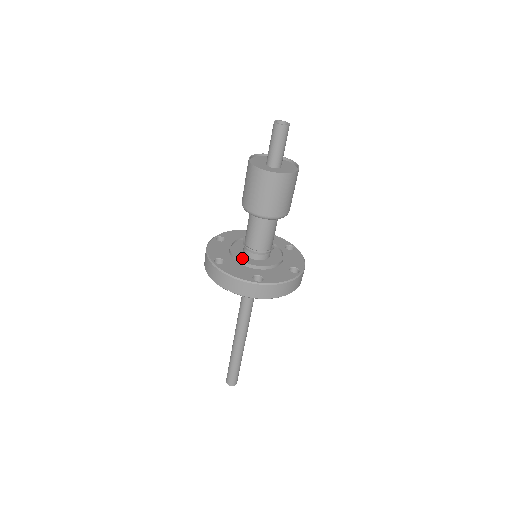
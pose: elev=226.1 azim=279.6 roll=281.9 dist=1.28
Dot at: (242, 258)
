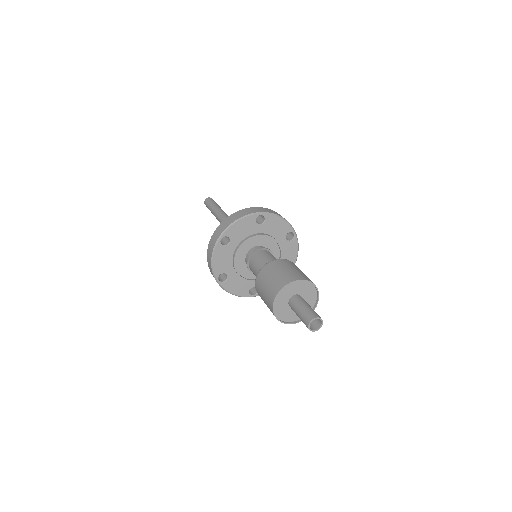
Dot at: (243, 271)
